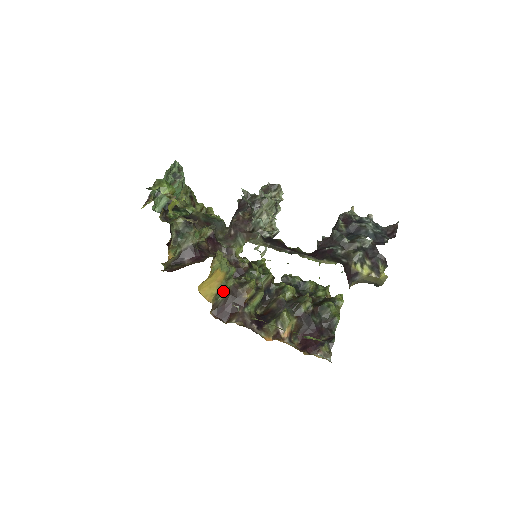
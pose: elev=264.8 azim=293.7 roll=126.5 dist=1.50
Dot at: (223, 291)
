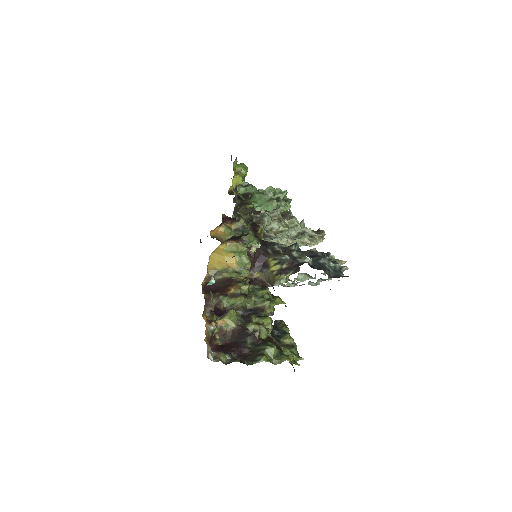
Dot at: (224, 273)
